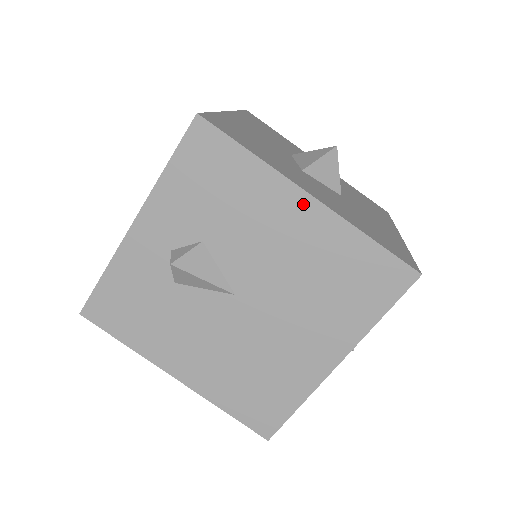
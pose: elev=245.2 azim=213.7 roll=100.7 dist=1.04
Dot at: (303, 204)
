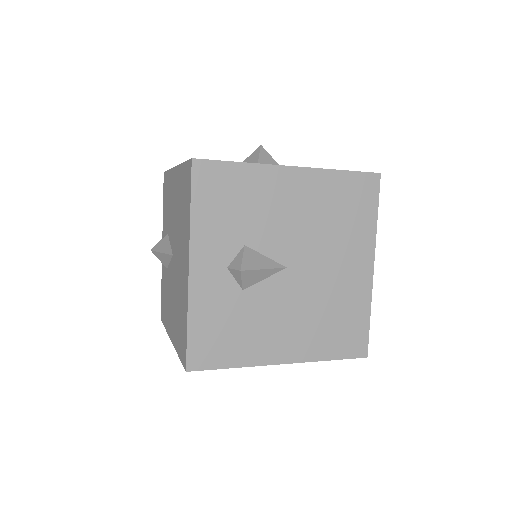
Dot at: (292, 175)
